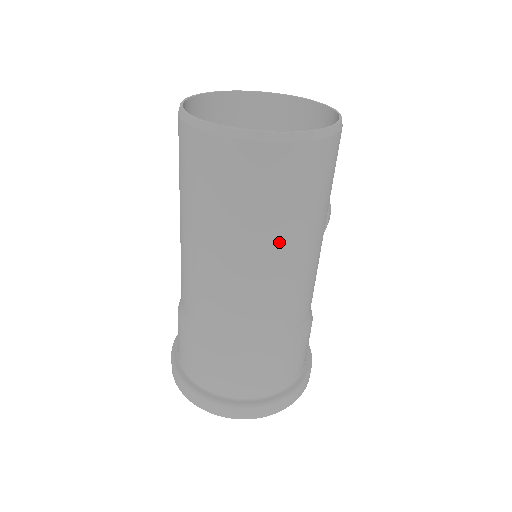
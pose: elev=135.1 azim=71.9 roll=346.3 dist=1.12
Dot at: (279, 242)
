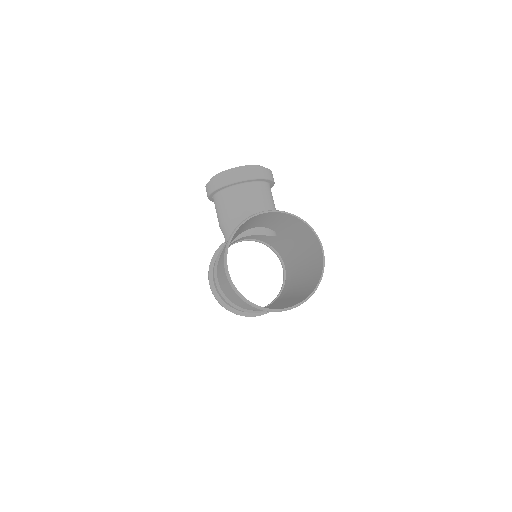
Dot at: occluded
